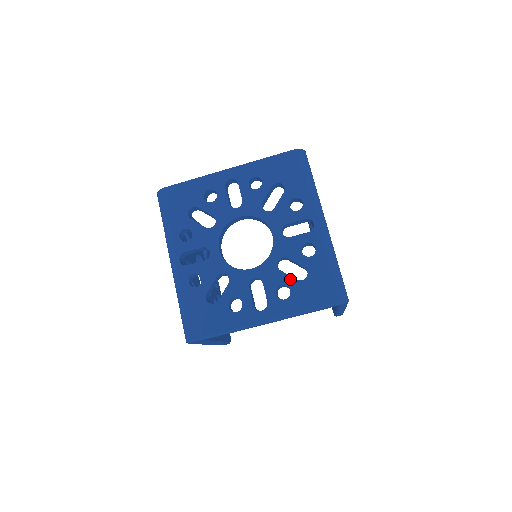
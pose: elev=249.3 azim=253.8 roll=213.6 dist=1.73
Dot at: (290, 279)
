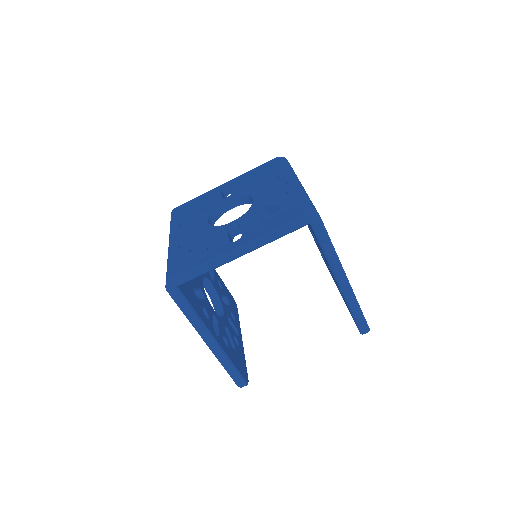
Dot at: (264, 216)
